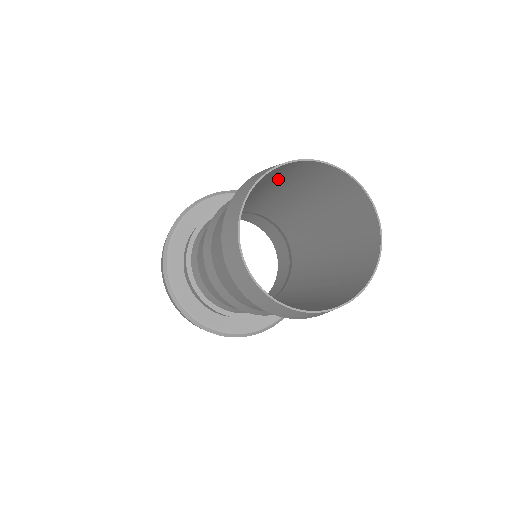
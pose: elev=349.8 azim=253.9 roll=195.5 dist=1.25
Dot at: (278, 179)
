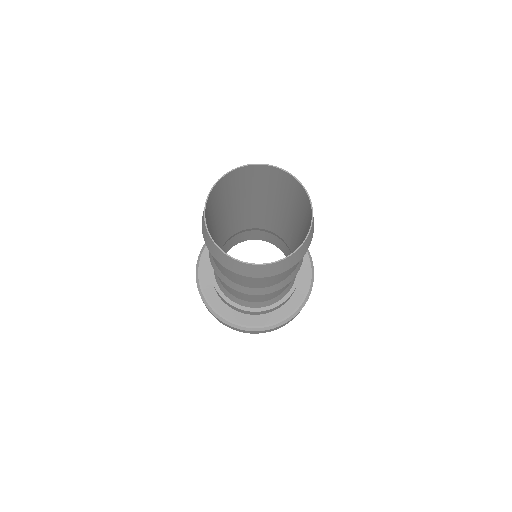
Dot at: (253, 185)
